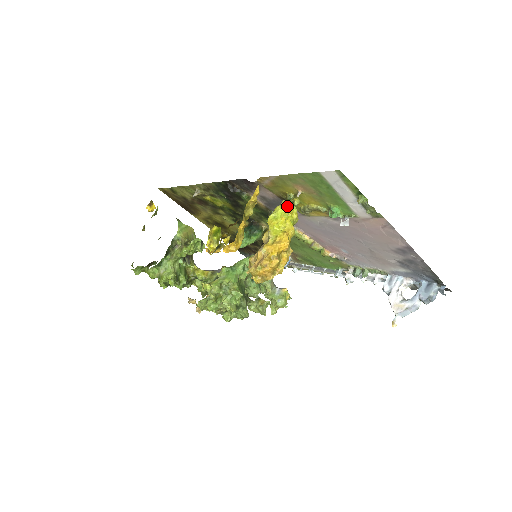
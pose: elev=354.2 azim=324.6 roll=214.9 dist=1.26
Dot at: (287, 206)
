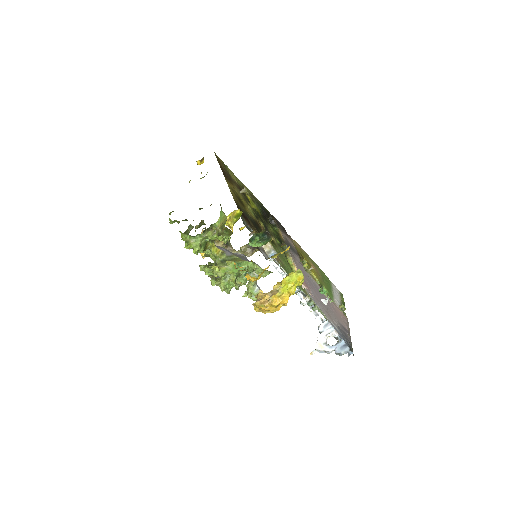
Dot at: (300, 276)
